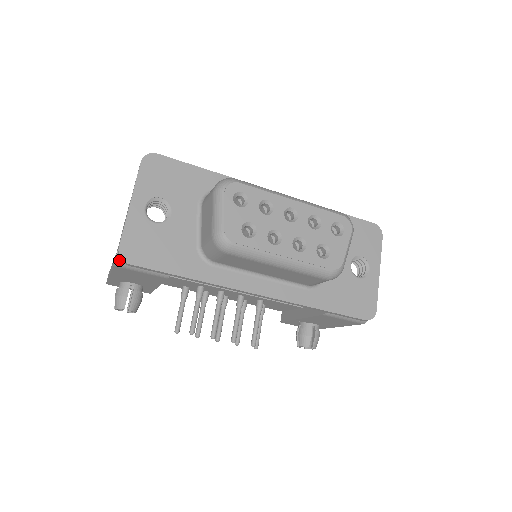
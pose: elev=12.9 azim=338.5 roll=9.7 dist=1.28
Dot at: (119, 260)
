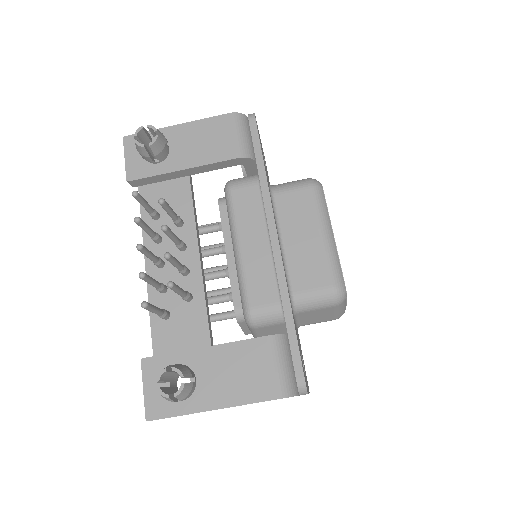
Dot at: (241, 116)
